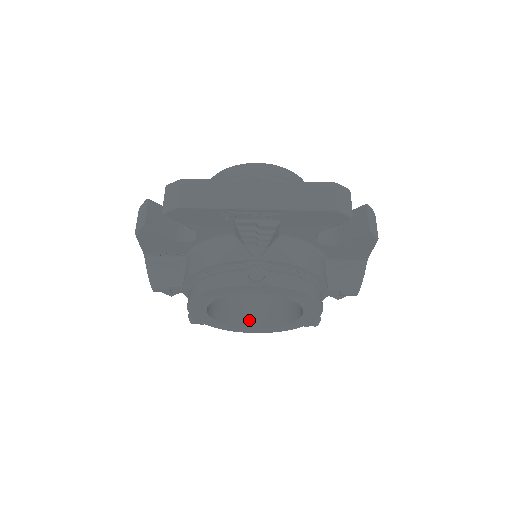
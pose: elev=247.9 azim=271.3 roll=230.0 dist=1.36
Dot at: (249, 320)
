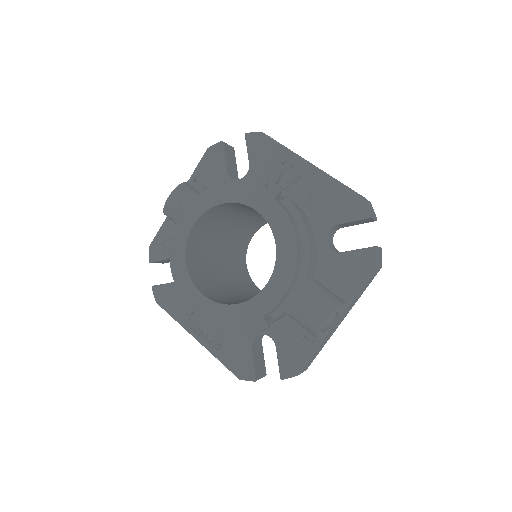
Dot at: (203, 290)
